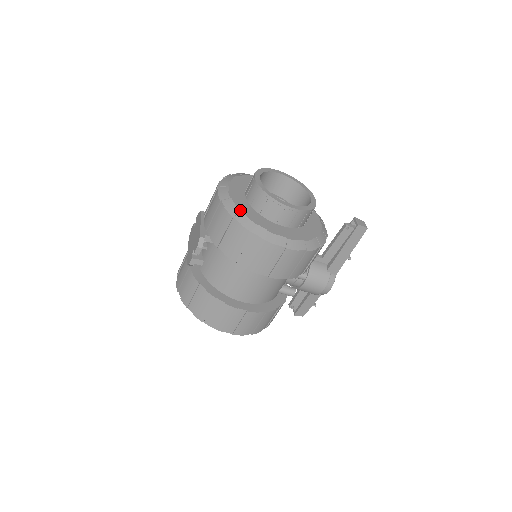
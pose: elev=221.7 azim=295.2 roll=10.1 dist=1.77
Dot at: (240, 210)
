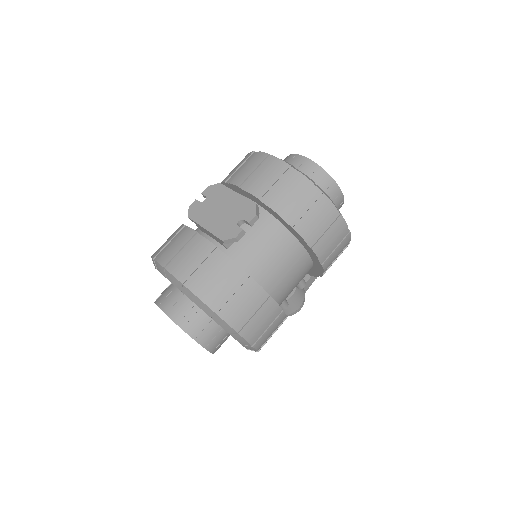
Dot at: (313, 181)
